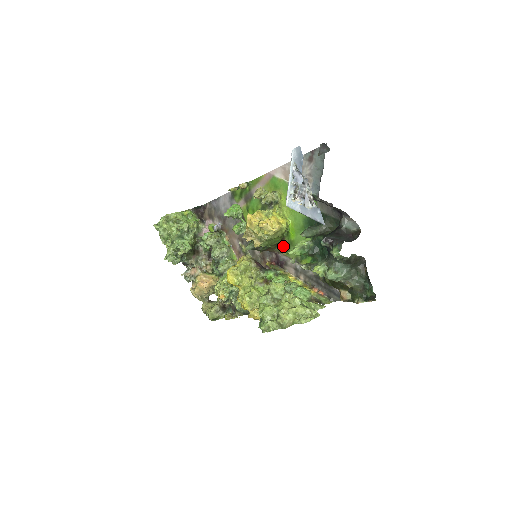
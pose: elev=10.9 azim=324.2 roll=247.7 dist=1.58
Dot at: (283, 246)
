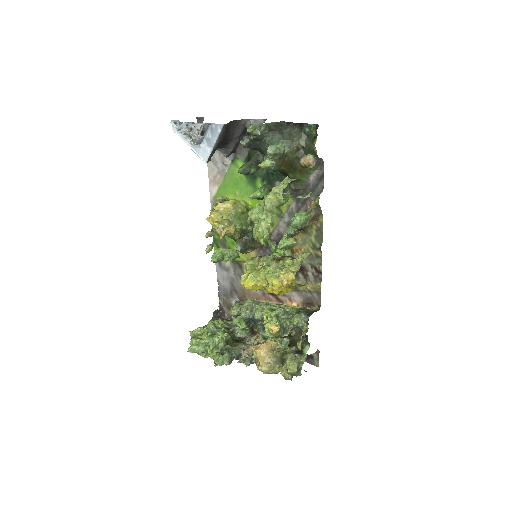
Dot at: occluded
